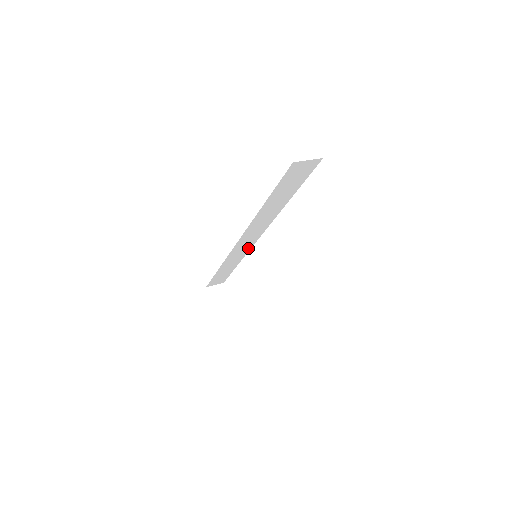
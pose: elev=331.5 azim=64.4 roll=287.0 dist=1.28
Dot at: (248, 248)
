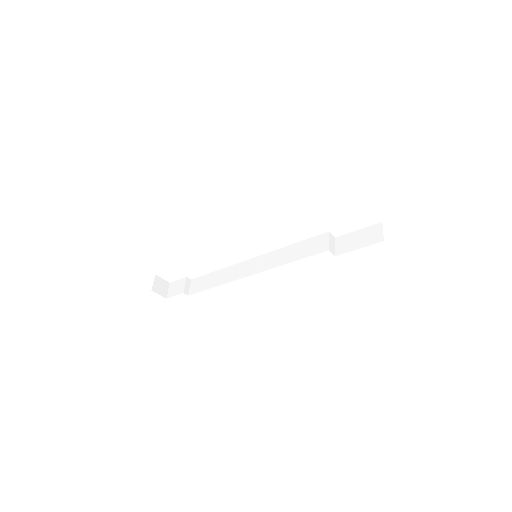
Dot at: occluded
